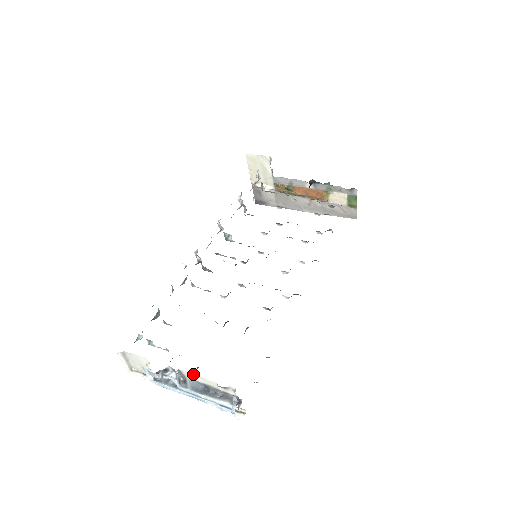
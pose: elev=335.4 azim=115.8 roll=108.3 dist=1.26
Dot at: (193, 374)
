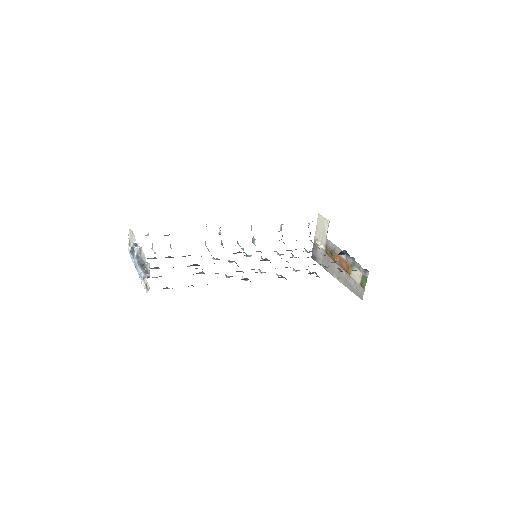
Dot at: occluded
